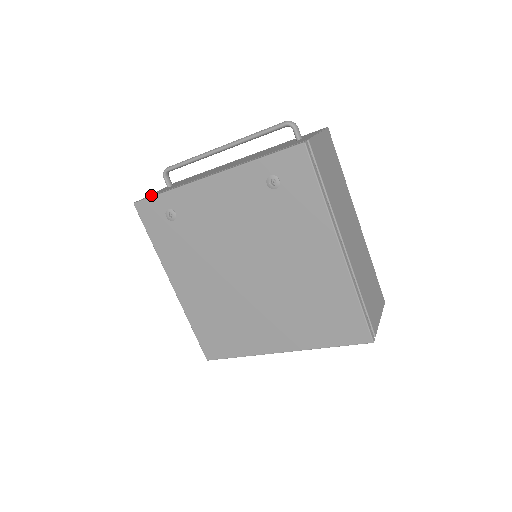
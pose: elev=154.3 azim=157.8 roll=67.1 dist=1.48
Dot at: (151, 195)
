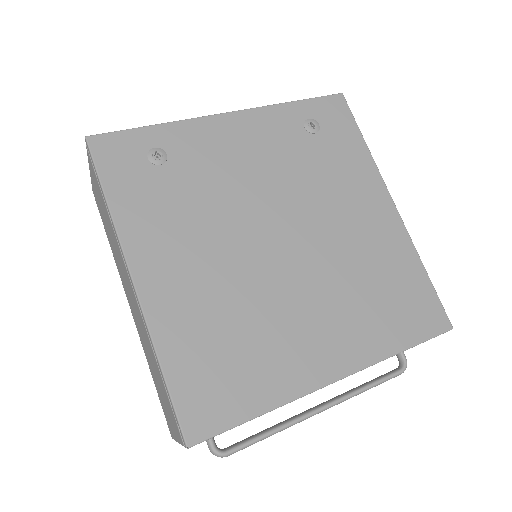
Dot at: occluded
